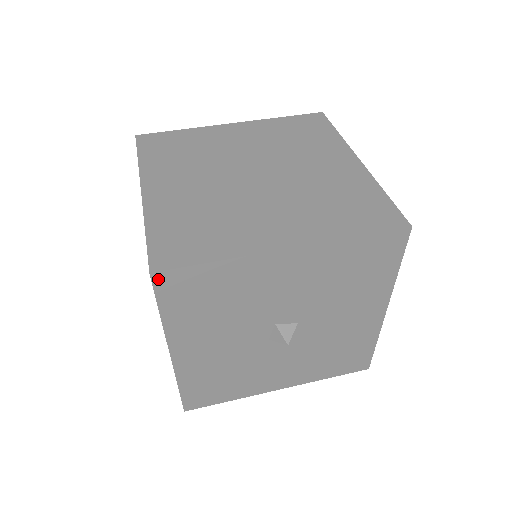
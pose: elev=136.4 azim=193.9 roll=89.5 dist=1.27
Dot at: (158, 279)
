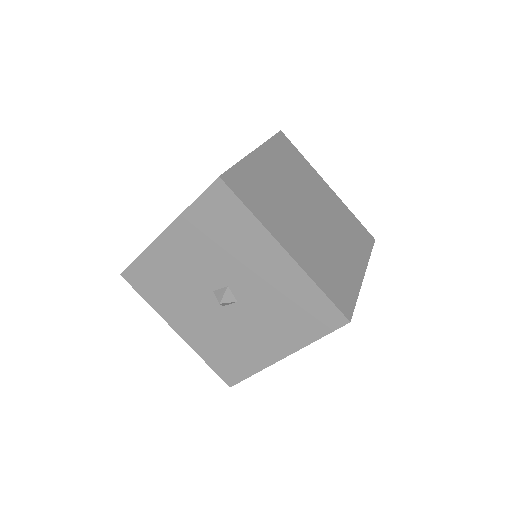
Dot at: (126, 277)
